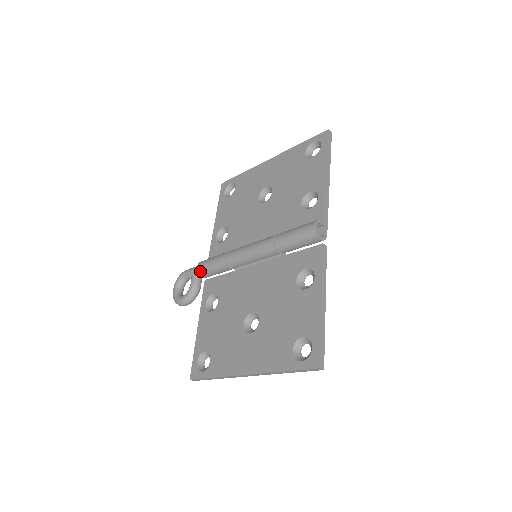
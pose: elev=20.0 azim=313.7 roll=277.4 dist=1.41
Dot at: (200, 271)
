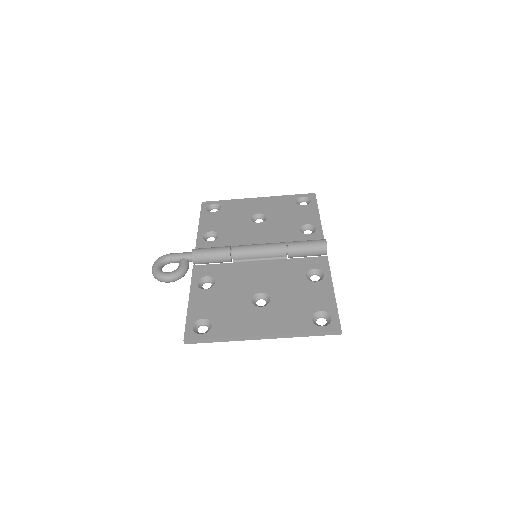
Dot at: (195, 255)
